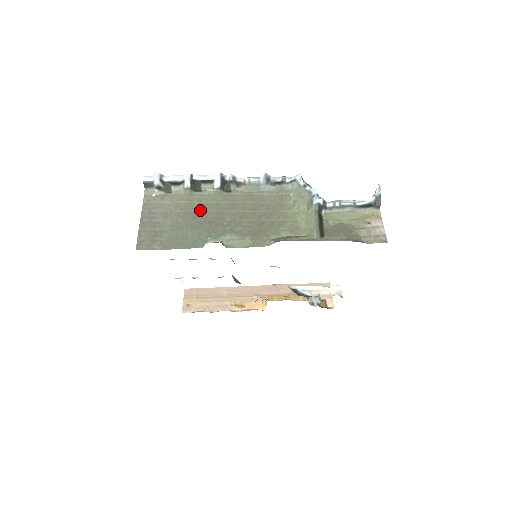
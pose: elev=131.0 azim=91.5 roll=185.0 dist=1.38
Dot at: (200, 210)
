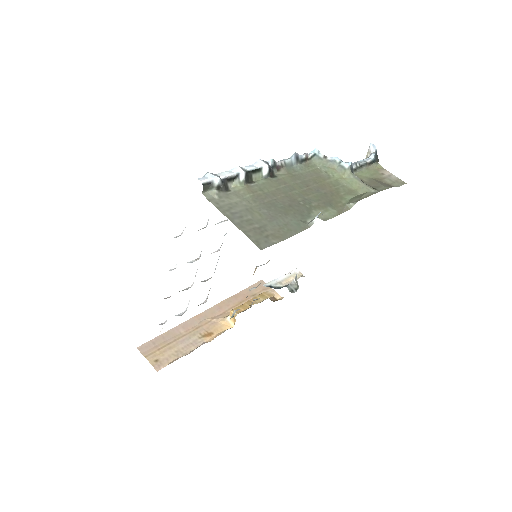
Dot at: (271, 198)
